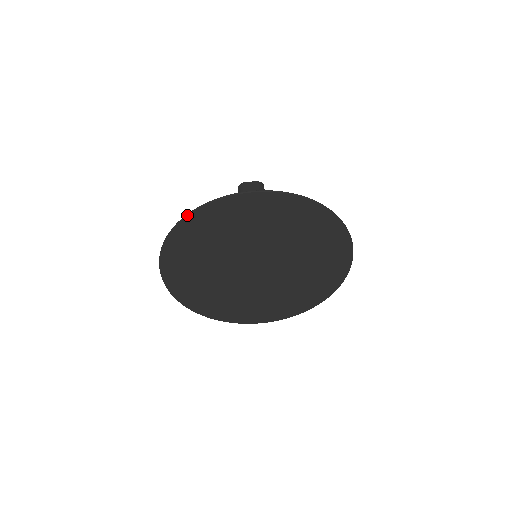
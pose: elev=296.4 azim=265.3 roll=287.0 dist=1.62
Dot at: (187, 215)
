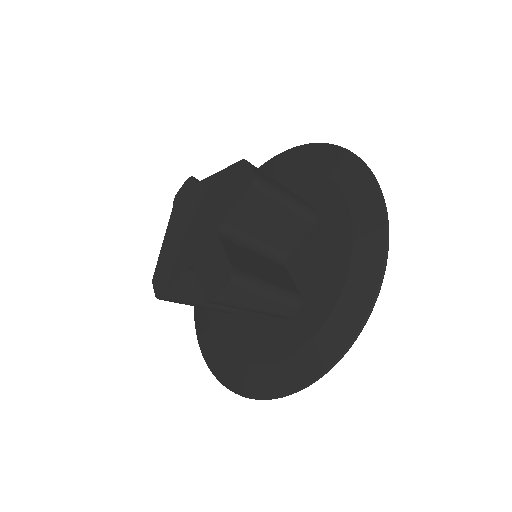
Dot at: occluded
